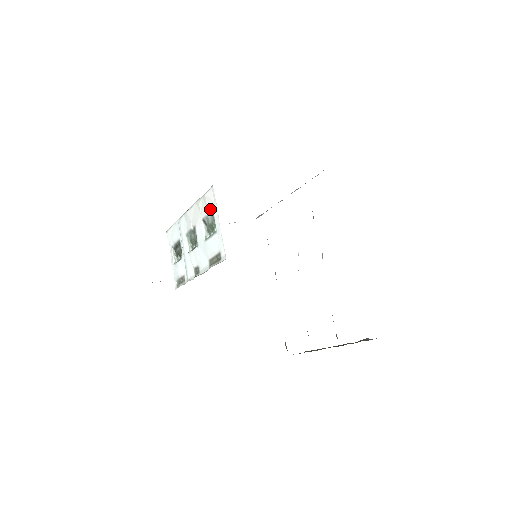
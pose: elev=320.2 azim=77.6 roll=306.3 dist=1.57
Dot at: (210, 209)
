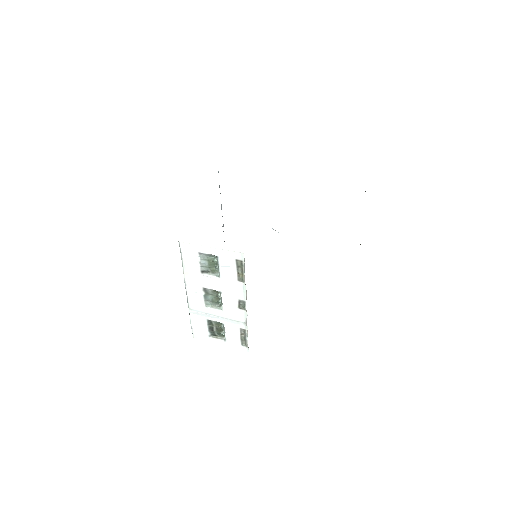
Dot at: (196, 256)
